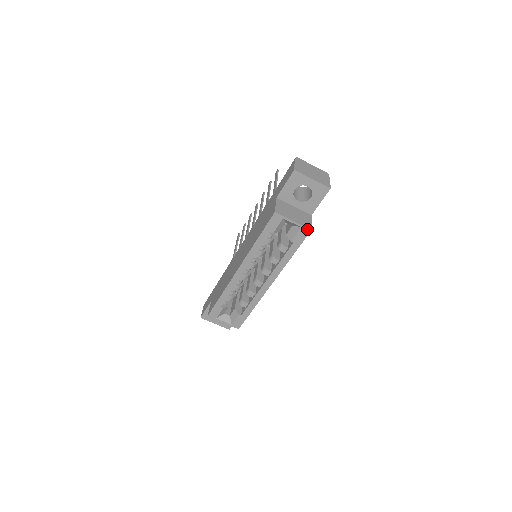
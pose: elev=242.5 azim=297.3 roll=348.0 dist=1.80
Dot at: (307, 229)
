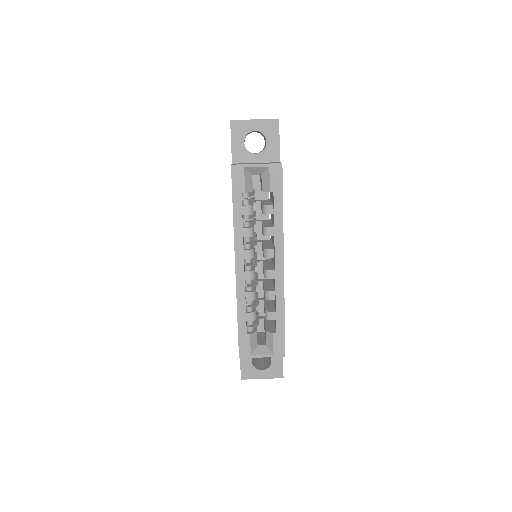
Dot at: (277, 165)
